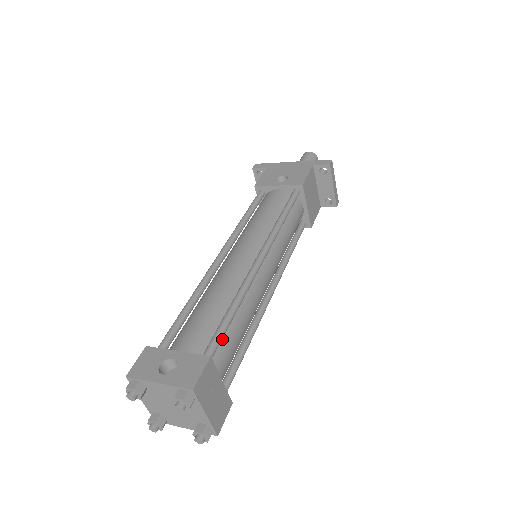
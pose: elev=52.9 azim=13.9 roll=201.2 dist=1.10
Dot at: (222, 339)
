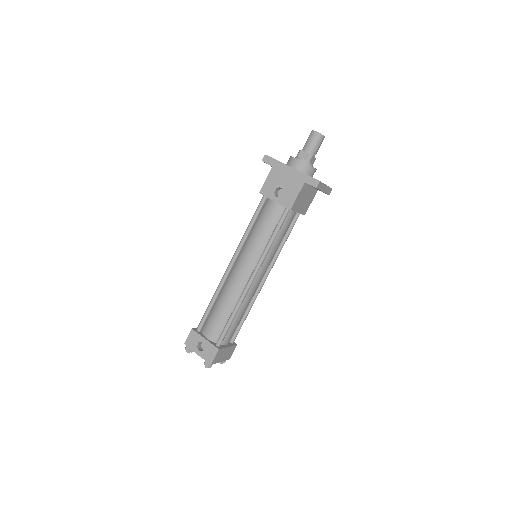
Dot at: occluded
